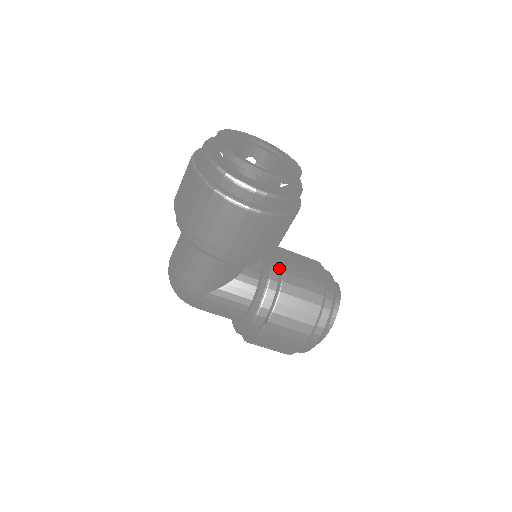
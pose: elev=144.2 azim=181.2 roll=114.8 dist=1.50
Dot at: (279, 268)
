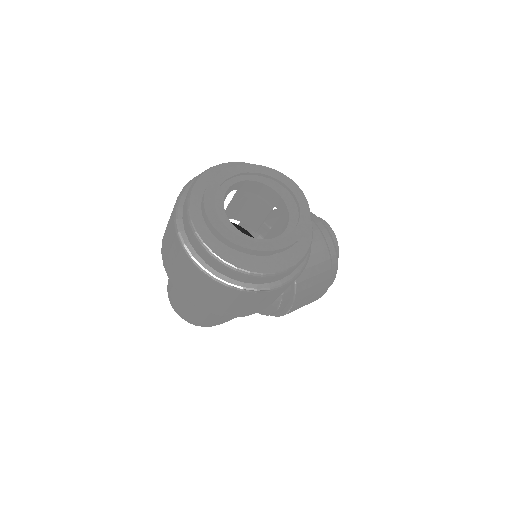
Dot at: occluded
